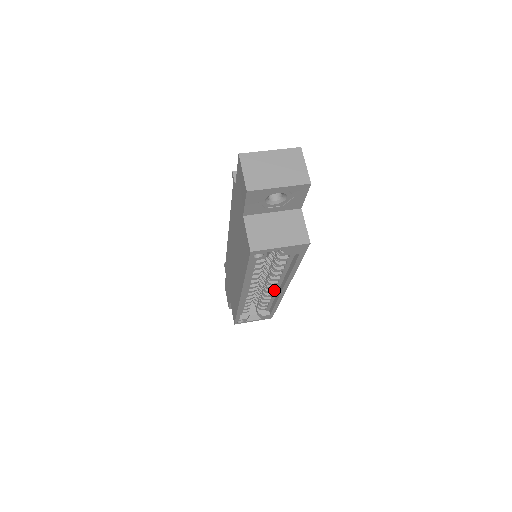
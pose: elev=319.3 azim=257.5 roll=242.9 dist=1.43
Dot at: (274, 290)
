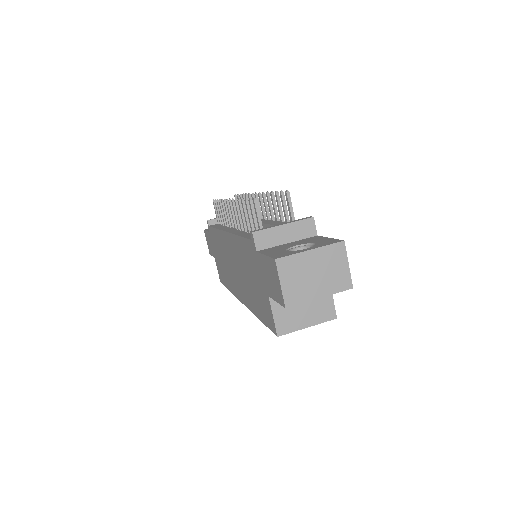
Dot at: occluded
